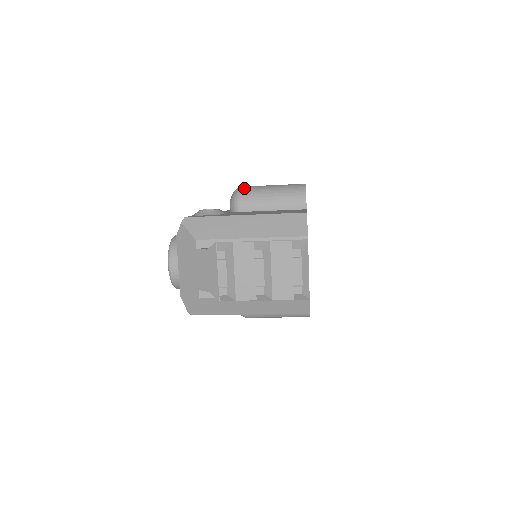
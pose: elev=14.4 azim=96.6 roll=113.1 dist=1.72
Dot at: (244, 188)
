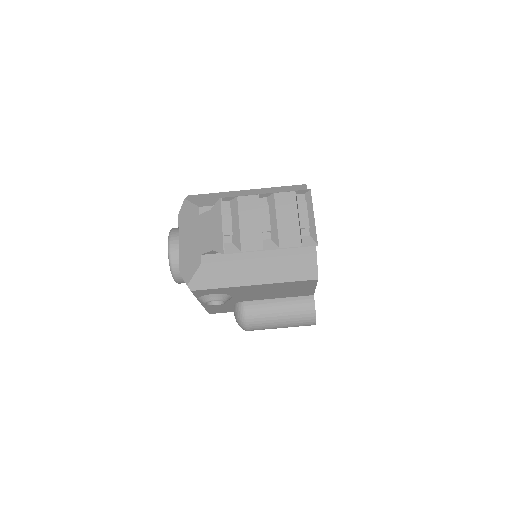
Dot at: occluded
